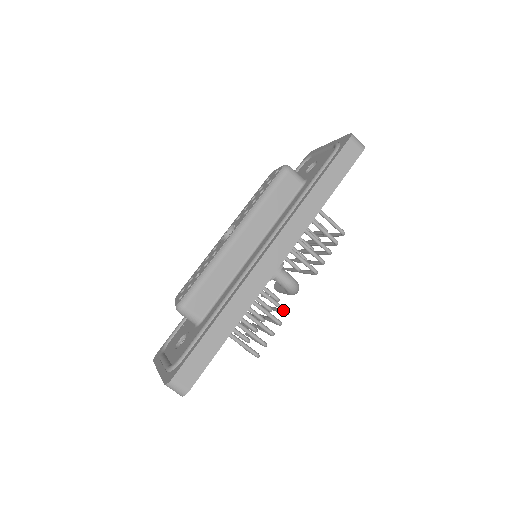
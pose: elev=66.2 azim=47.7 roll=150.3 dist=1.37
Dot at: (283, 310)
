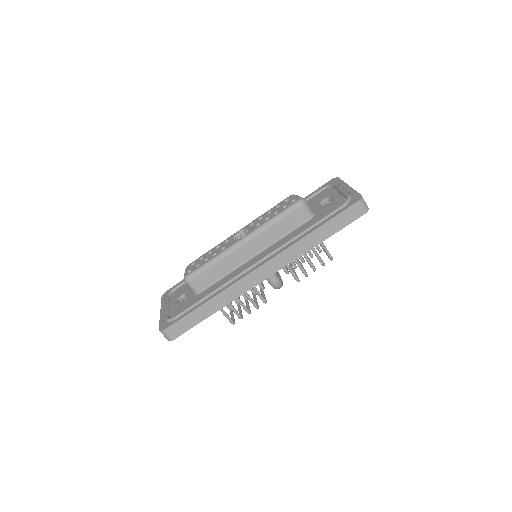
Dot at: (262, 300)
